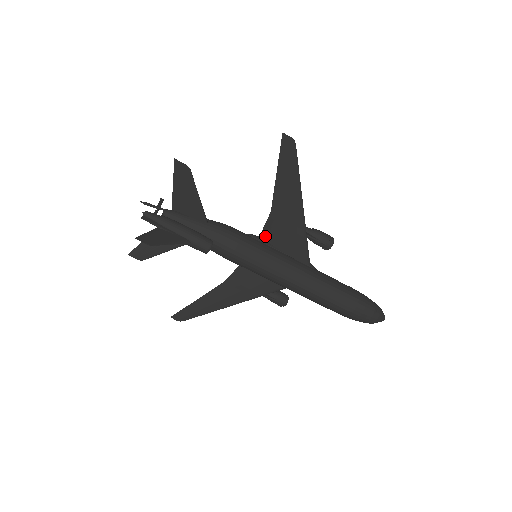
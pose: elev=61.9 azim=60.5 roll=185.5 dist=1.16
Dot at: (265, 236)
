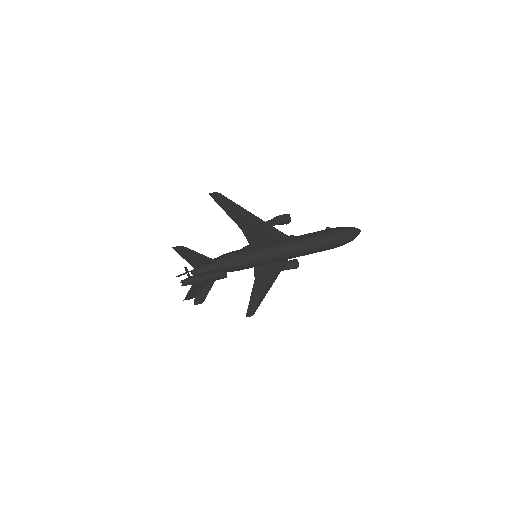
Dot at: (252, 242)
